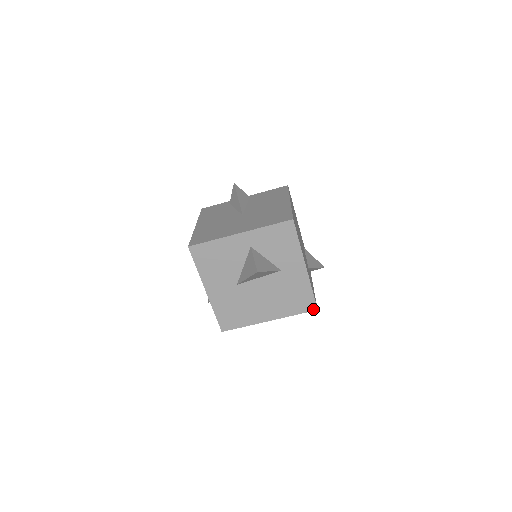
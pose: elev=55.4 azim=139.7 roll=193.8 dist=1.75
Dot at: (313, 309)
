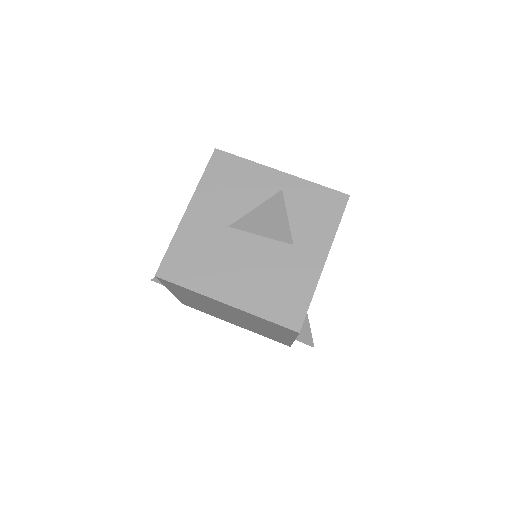
Dot at: (294, 327)
